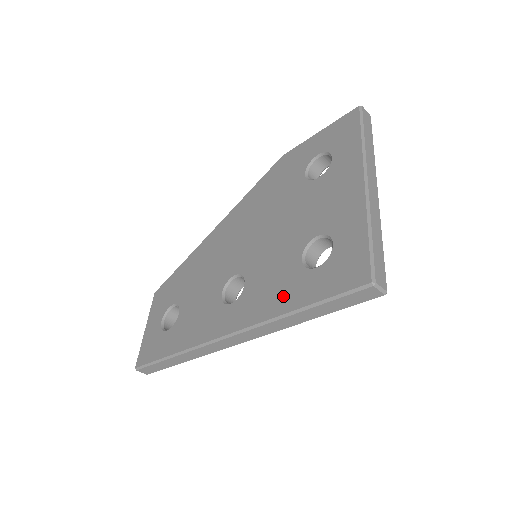
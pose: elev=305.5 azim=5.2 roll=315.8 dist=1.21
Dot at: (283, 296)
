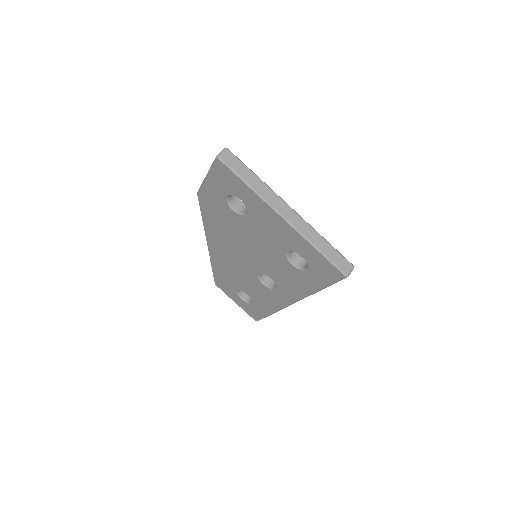
Dot at: (303, 285)
